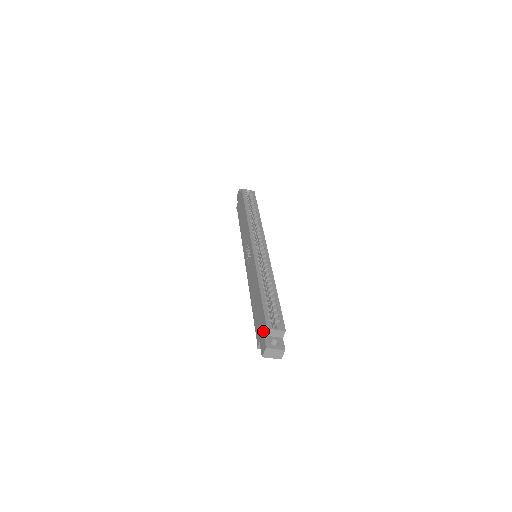
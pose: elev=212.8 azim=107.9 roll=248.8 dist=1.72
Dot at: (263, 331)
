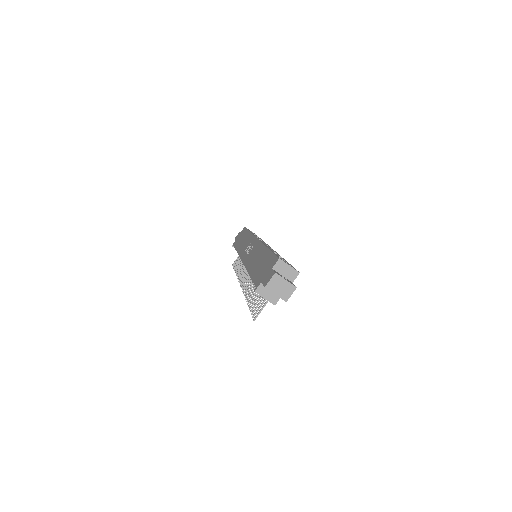
Dot at: (271, 266)
